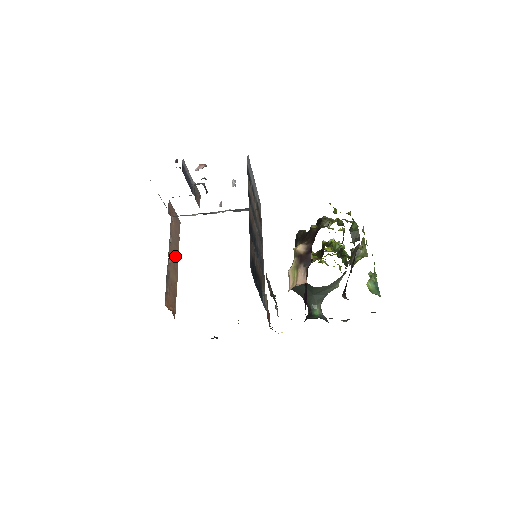
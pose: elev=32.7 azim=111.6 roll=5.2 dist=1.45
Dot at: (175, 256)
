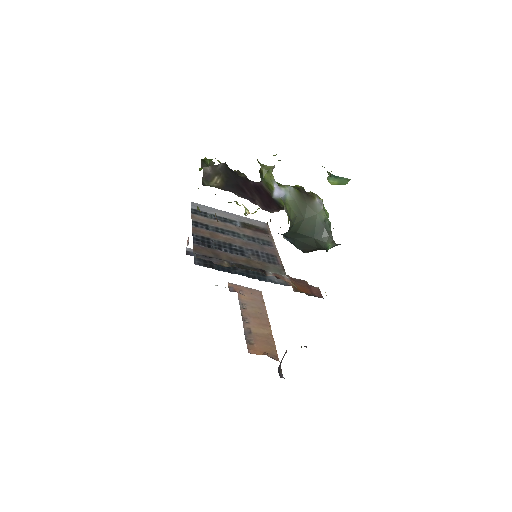
Dot at: (259, 316)
